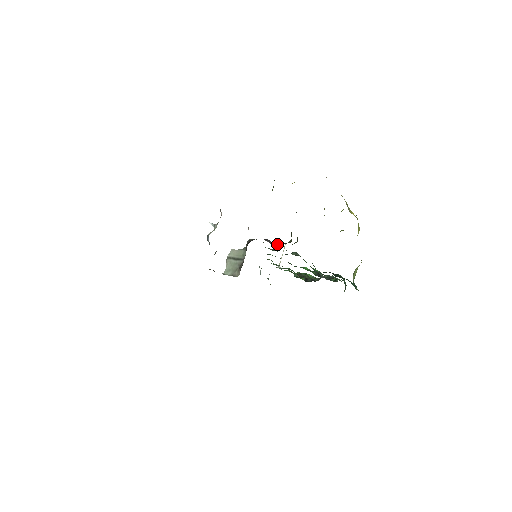
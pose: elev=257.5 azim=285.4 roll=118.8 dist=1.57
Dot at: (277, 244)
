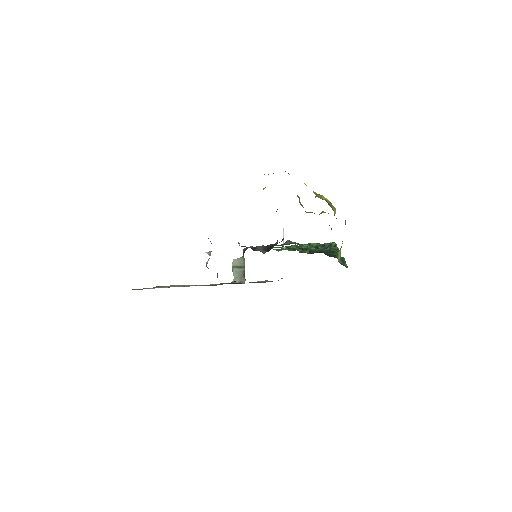
Dot at: (267, 248)
